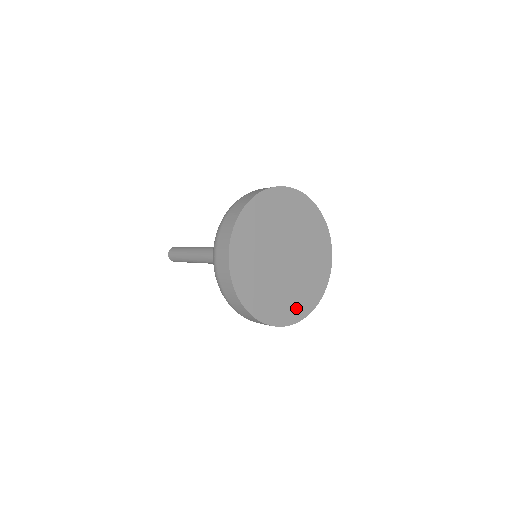
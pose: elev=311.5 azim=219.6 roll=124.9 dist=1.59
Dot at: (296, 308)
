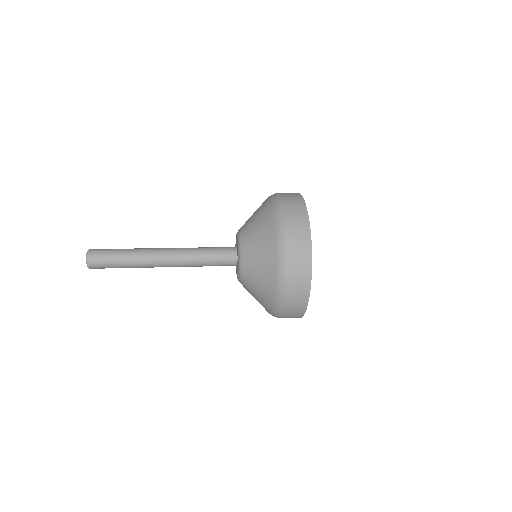
Dot at: occluded
